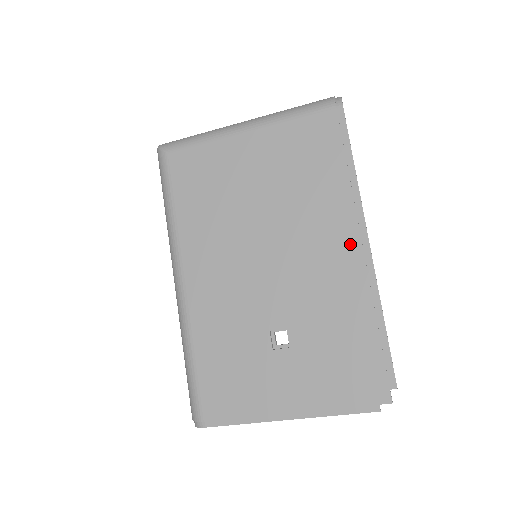
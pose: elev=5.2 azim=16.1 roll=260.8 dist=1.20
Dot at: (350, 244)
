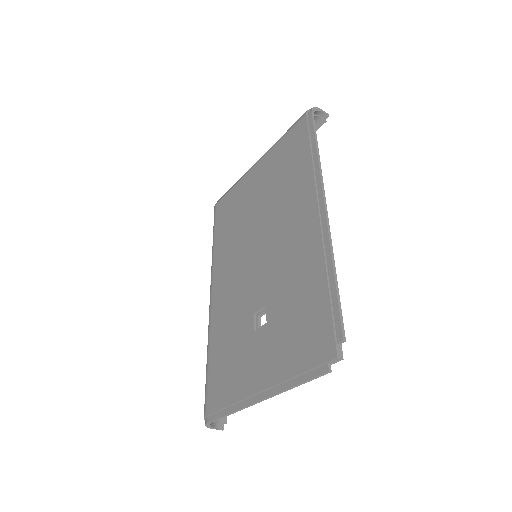
Dot at: (310, 213)
